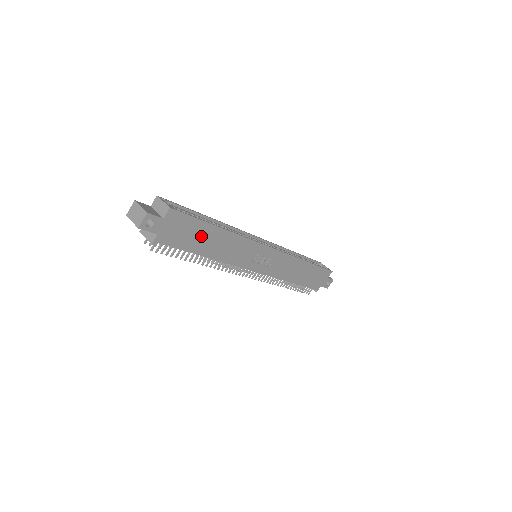
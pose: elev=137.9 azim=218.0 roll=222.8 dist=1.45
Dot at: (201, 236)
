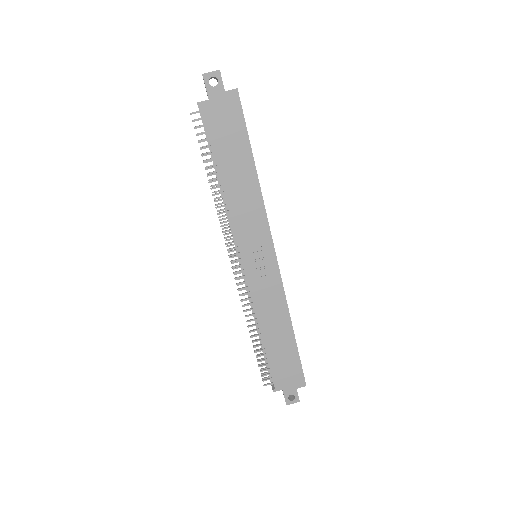
Dot at: (235, 151)
